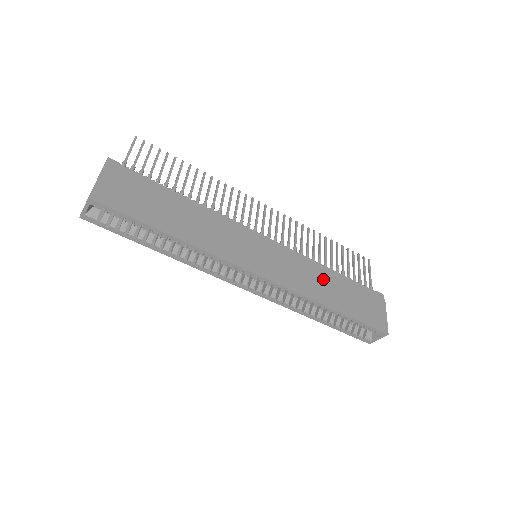
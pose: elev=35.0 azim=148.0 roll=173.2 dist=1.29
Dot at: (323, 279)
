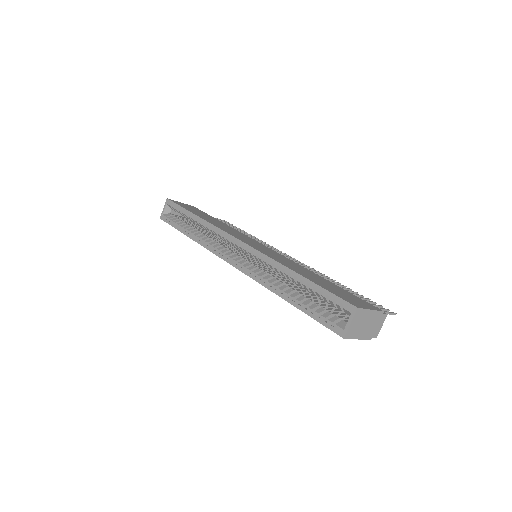
Dot at: (306, 271)
